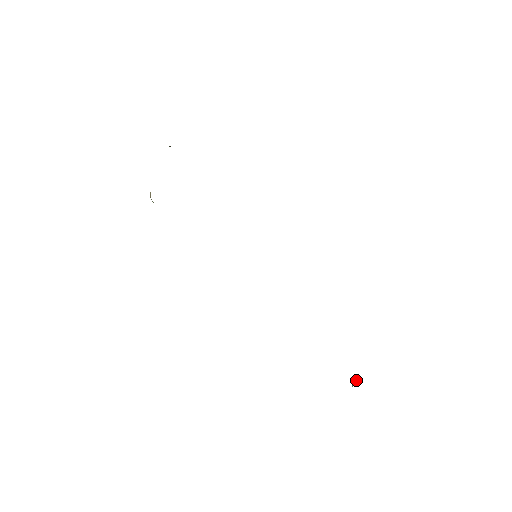
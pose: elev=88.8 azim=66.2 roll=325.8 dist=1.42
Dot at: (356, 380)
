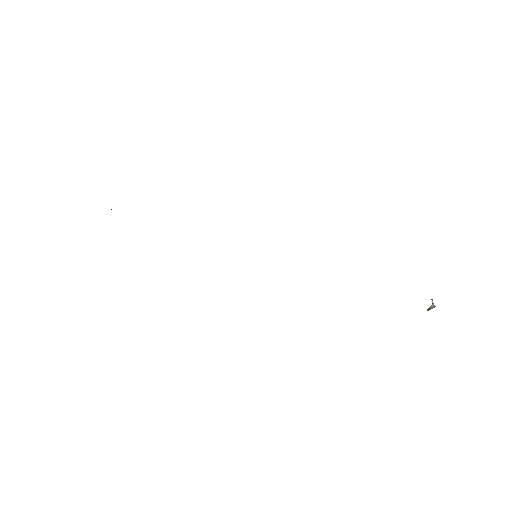
Dot at: occluded
